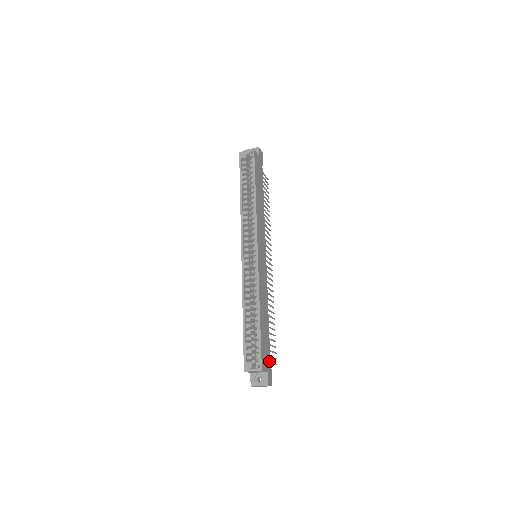
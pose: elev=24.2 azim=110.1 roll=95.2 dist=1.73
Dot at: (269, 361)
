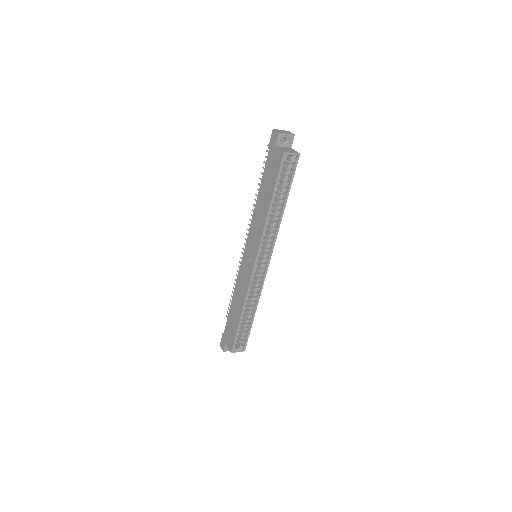
Dot at: occluded
